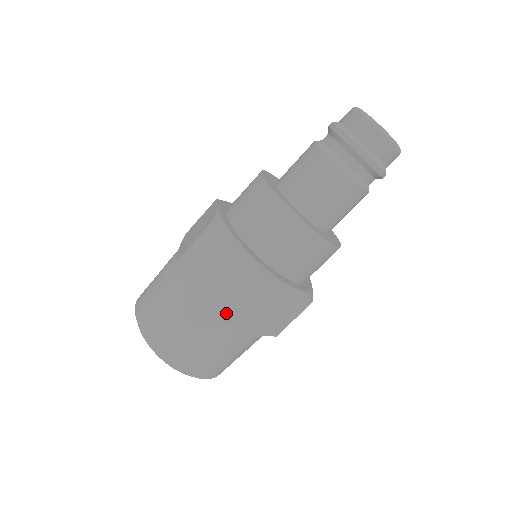
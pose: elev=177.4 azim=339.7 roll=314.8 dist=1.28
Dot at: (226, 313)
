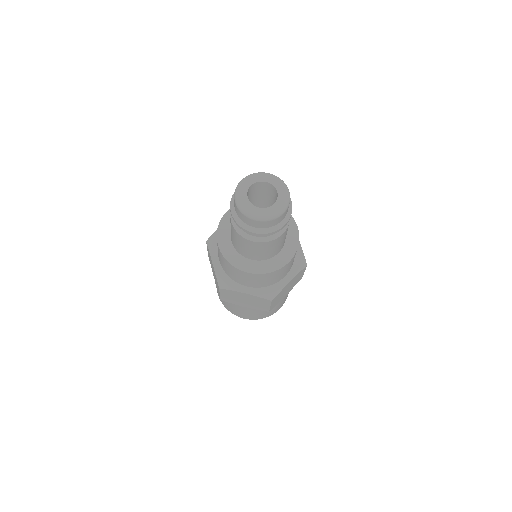
Dot at: (219, 296)
